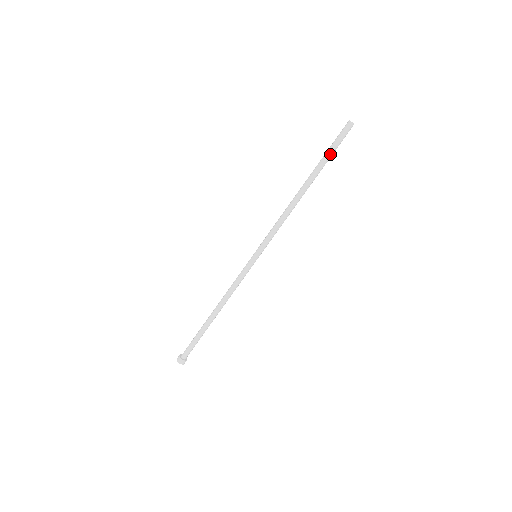
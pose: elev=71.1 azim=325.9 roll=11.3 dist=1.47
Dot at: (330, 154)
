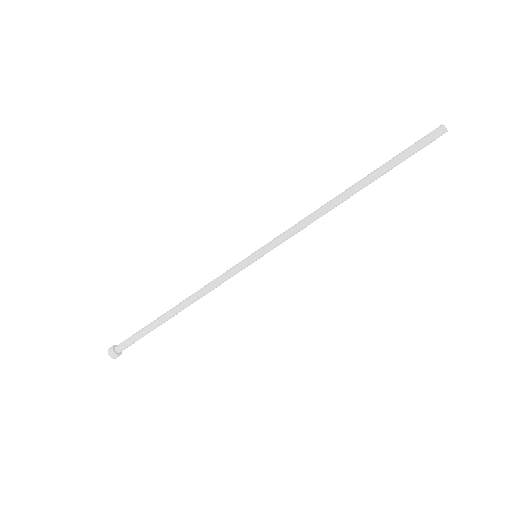
Dot at: (402, 161)
